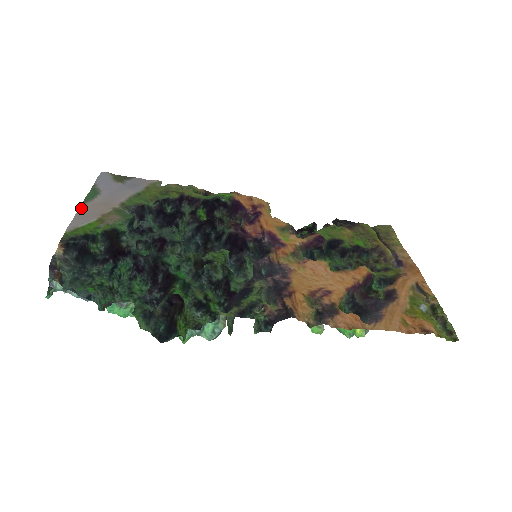
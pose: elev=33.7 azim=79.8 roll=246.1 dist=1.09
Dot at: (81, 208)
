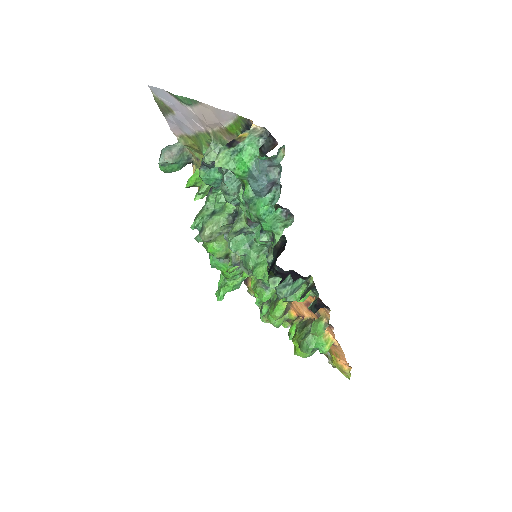
Dot at: (204, 105)
